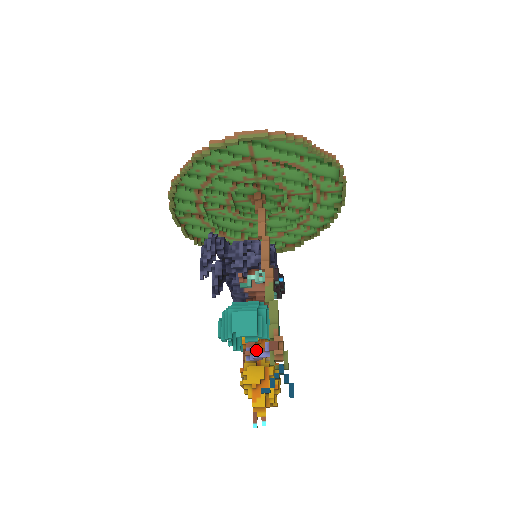
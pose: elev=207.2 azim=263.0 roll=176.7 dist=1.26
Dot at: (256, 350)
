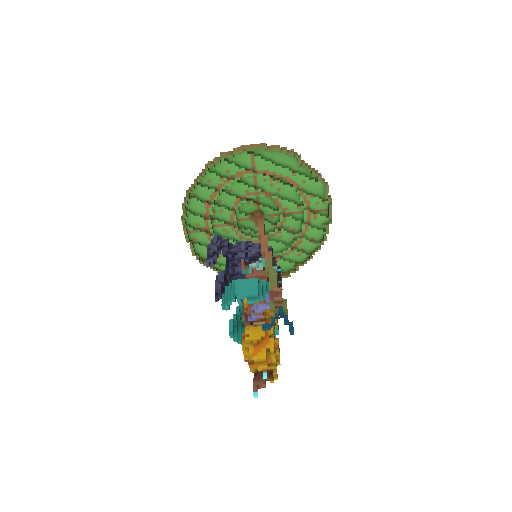
Dot at: (257, 304)
